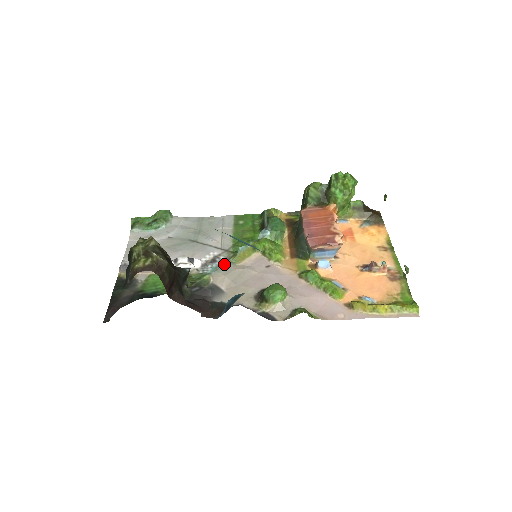
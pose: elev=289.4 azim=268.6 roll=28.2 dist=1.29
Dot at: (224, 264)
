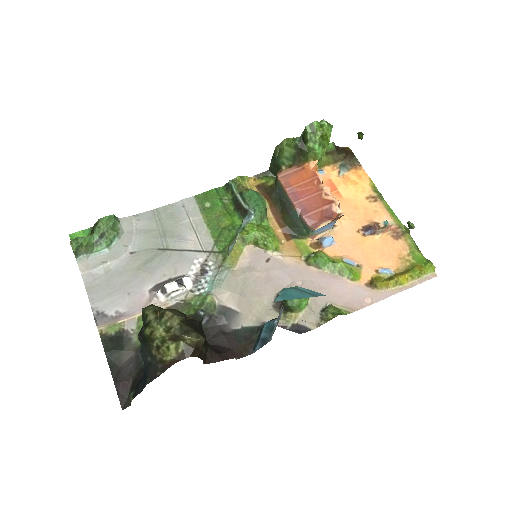
Dot at: (220, 274)
